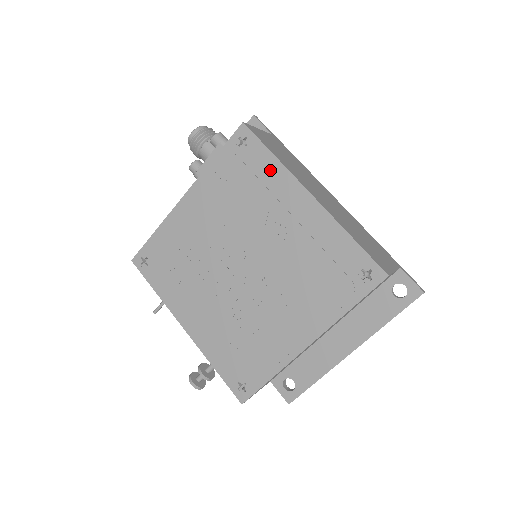
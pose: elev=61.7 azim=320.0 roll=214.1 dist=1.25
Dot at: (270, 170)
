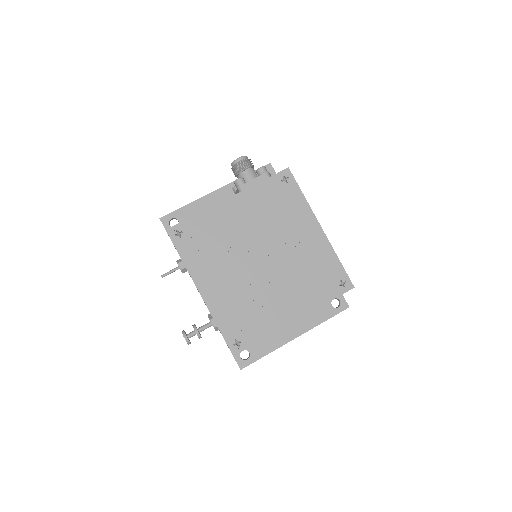
Dot at: (299, 203)
